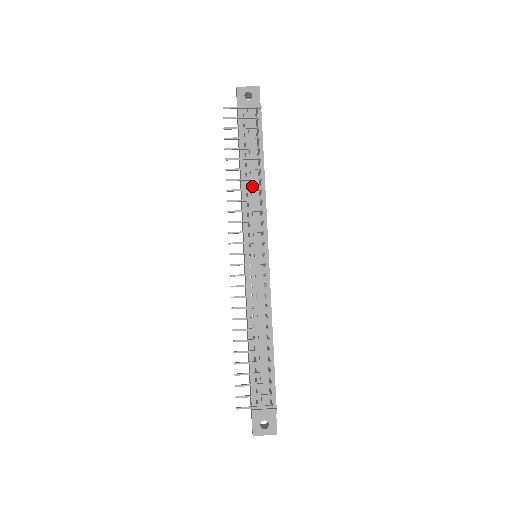
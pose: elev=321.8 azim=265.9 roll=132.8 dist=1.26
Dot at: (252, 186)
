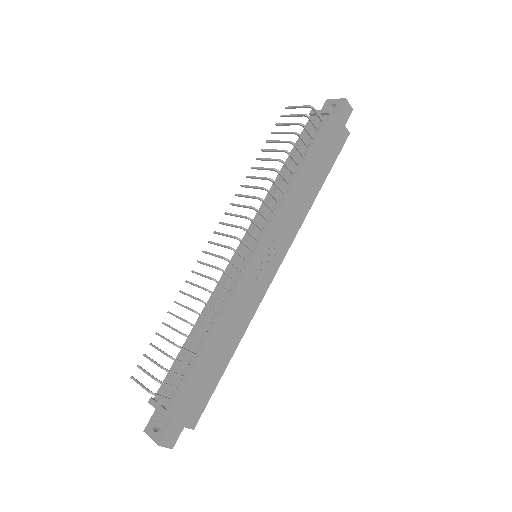
Dot at: (279, 183)
